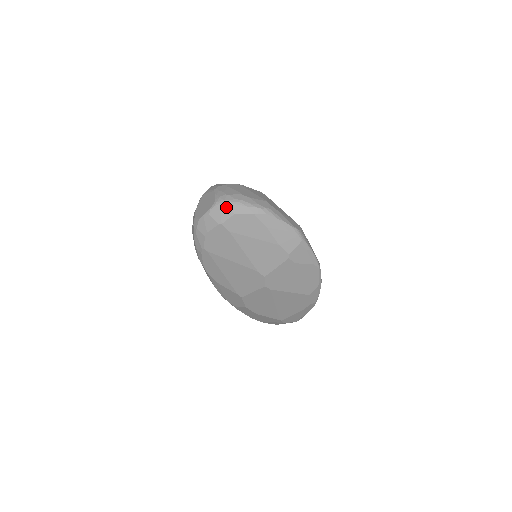
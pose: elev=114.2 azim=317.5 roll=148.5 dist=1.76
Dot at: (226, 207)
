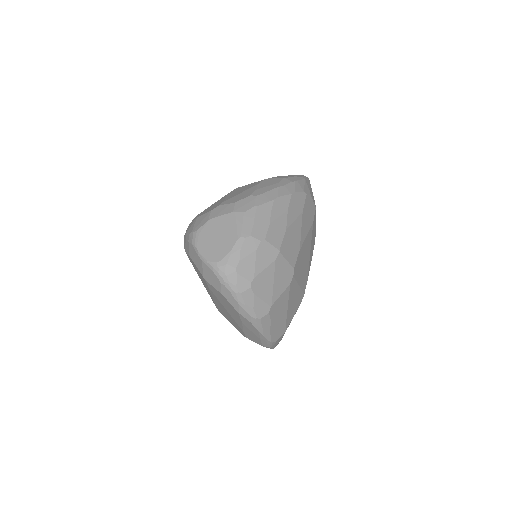
Dot at: (220, 282)
